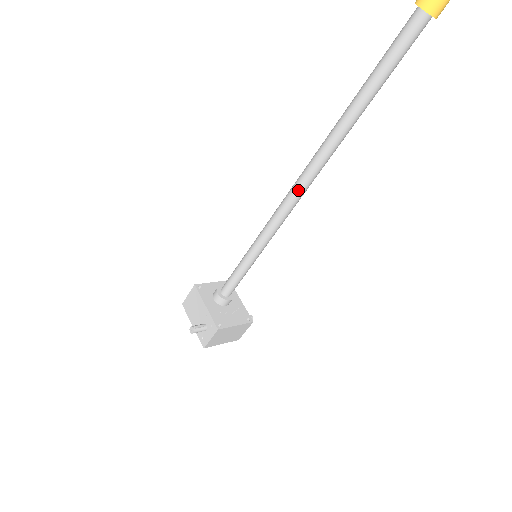
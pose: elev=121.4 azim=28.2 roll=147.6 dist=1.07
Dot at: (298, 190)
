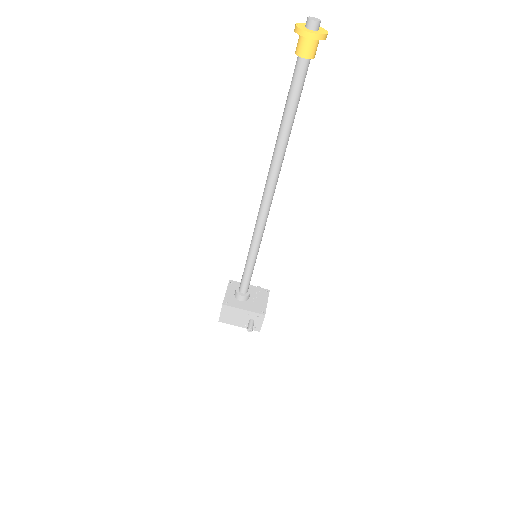
Dot at: (269, 202)
